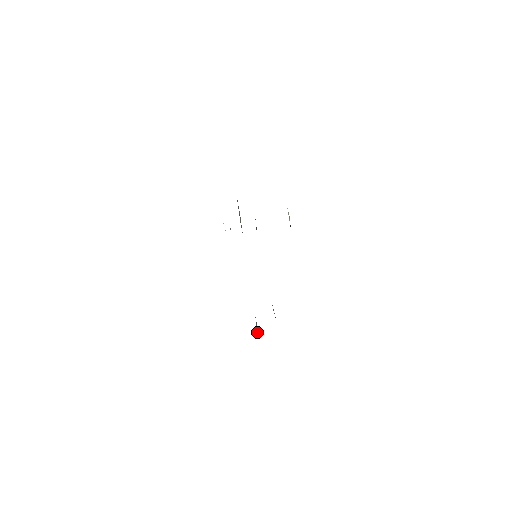
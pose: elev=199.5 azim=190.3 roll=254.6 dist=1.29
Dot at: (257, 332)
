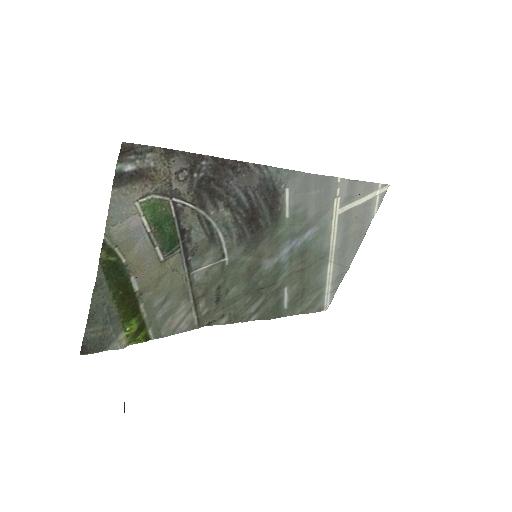
Dot at: (287, 305)
